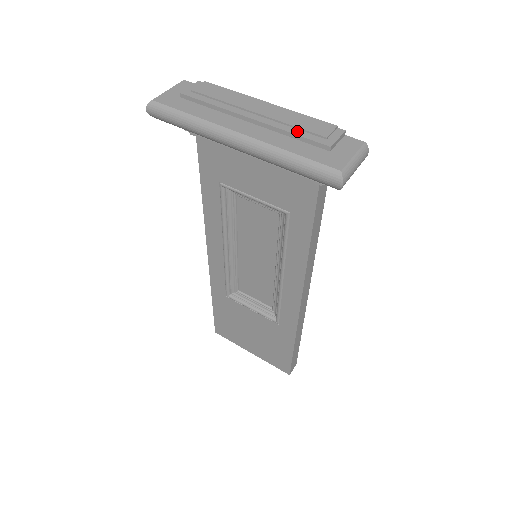
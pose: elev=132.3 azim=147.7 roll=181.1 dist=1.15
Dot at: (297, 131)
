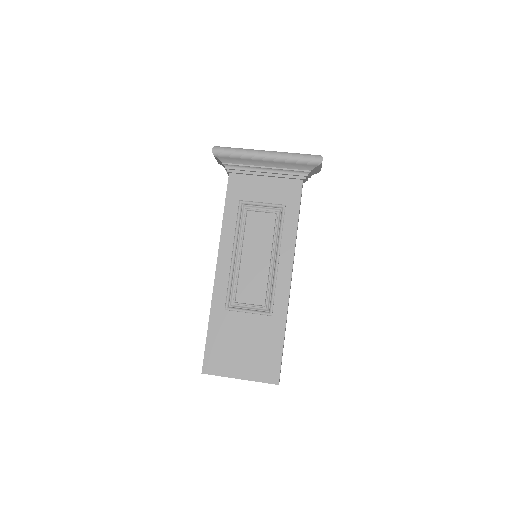
Dot at: occluded
